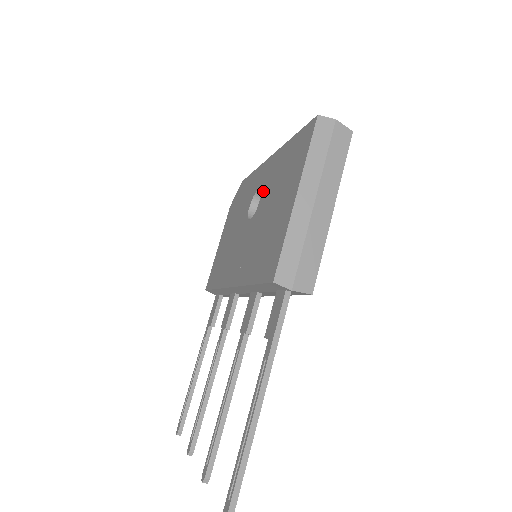
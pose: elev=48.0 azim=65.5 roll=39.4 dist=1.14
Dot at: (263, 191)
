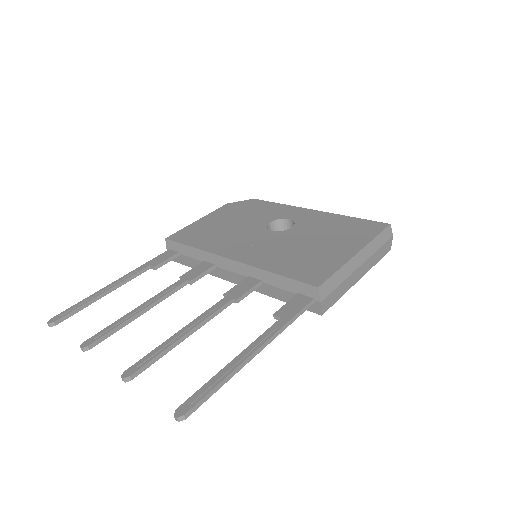
Dot at: (299, 224)
